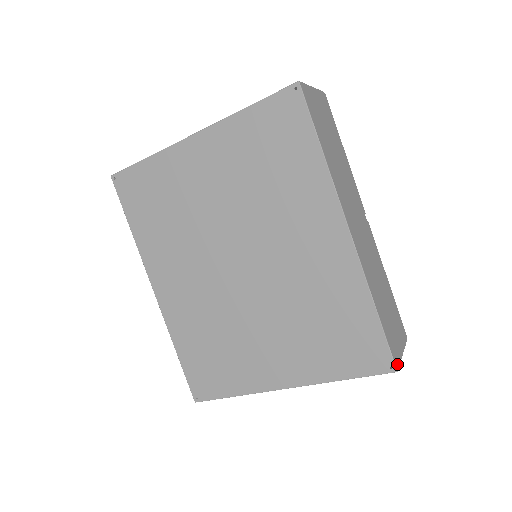
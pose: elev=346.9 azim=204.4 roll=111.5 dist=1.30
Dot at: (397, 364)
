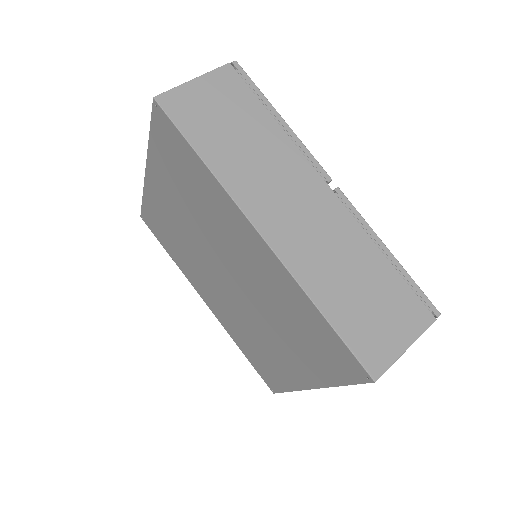
Dot at: (377, 371)
